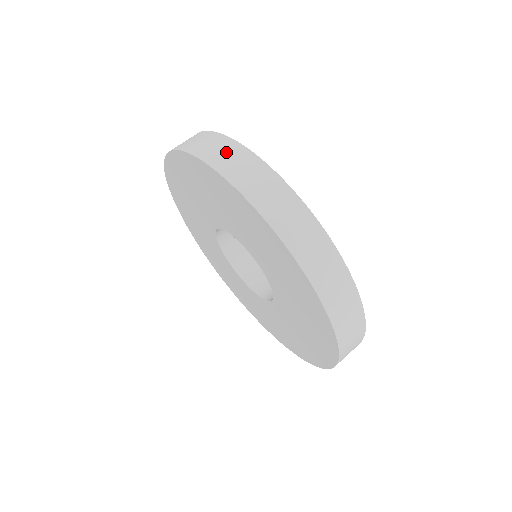
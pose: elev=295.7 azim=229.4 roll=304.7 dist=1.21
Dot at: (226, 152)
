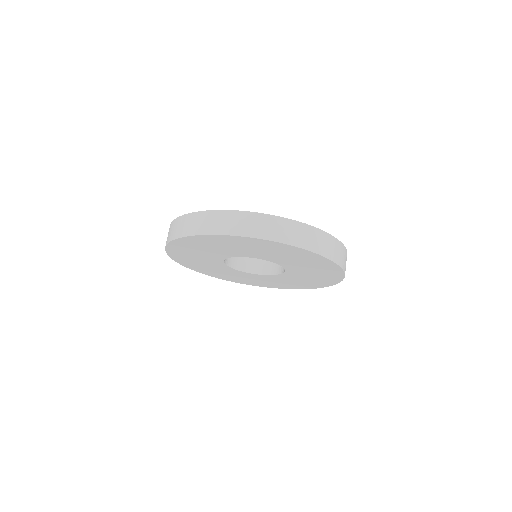
Dot at: (323, 242)
